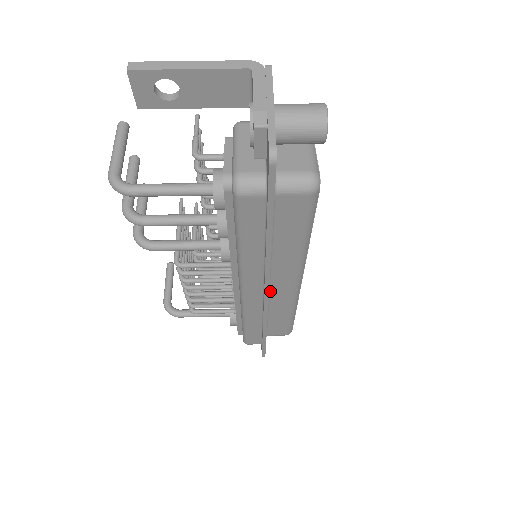
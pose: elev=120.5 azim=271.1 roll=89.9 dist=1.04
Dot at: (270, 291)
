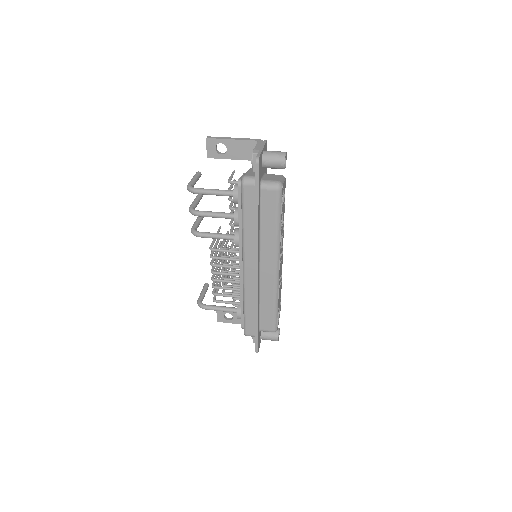
Dot at: (261, 273)
